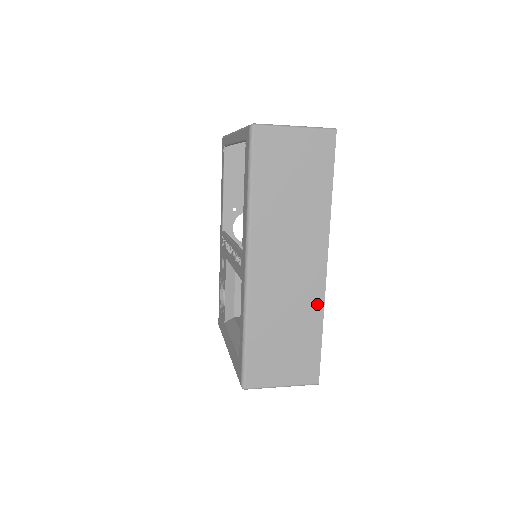
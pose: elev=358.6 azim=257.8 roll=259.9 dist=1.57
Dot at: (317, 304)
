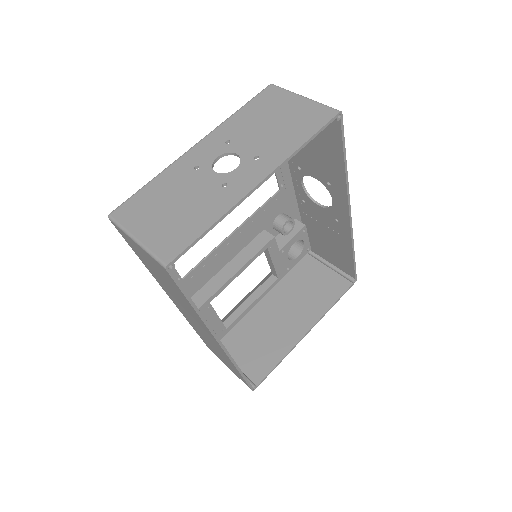
Dot at: (227, 357)
